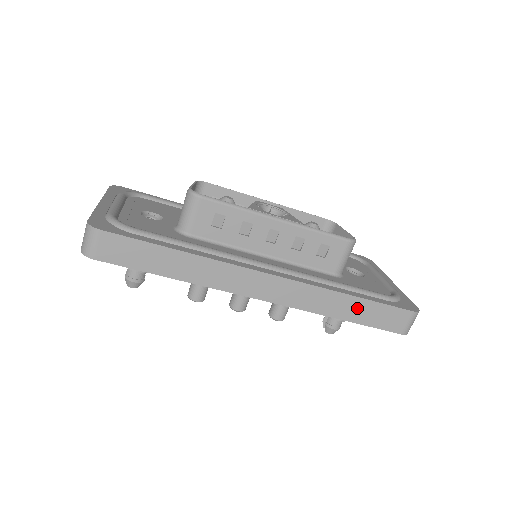
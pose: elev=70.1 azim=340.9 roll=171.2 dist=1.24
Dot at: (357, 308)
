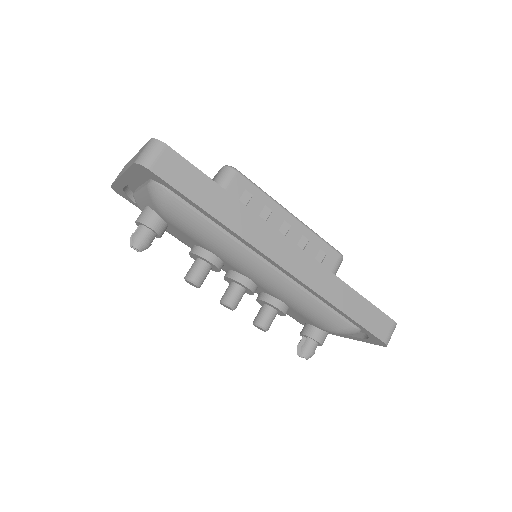
Dot at: (354, 303)
